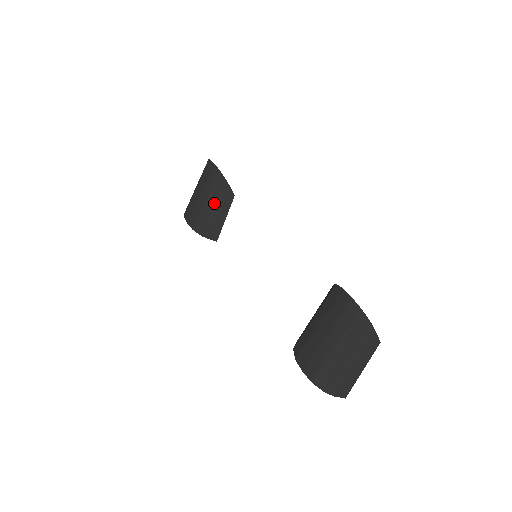
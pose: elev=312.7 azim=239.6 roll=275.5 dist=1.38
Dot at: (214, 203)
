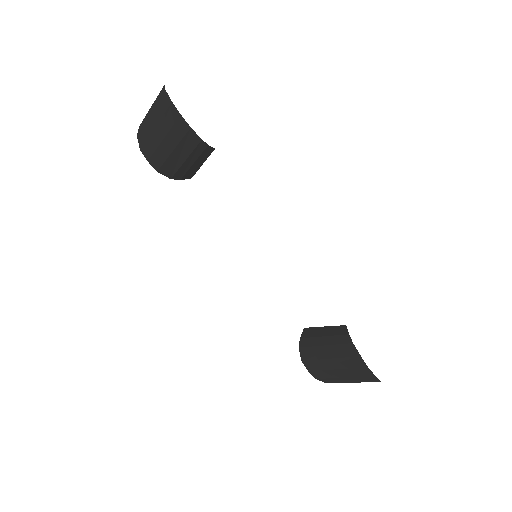
Dot at: (186, 157)
